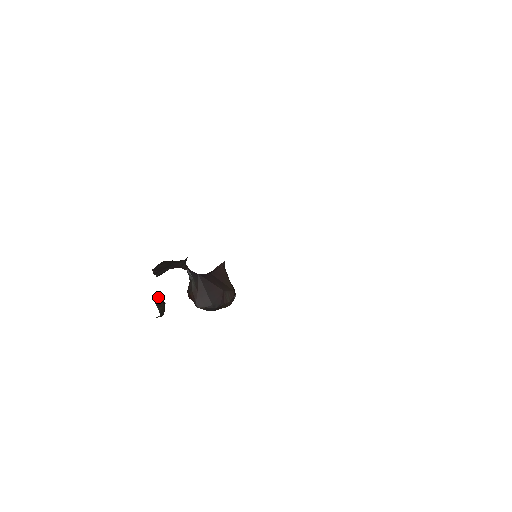
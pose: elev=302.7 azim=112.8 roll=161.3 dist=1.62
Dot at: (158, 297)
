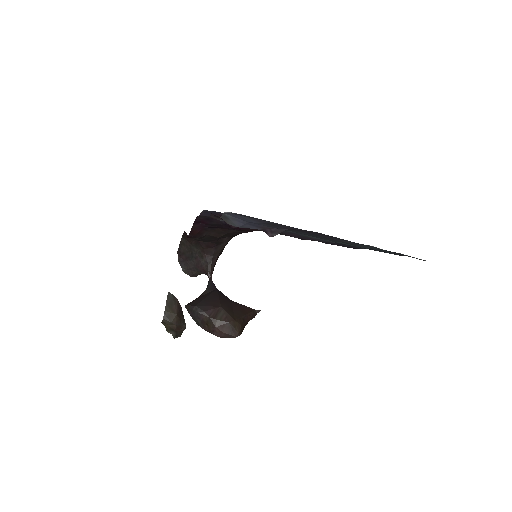
Dot at: (176, 300)
